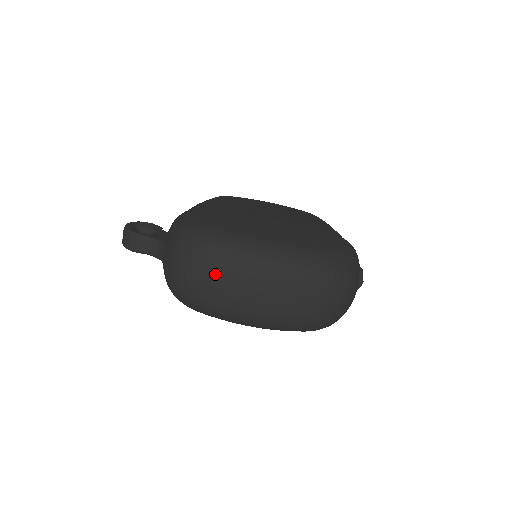
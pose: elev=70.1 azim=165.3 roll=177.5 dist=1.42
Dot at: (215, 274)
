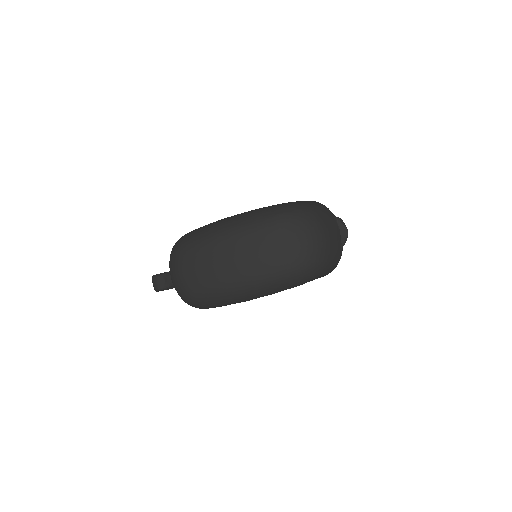
Dot at: (192, 260)
